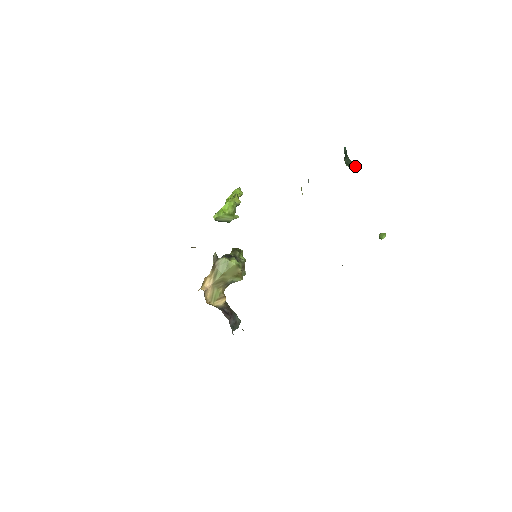
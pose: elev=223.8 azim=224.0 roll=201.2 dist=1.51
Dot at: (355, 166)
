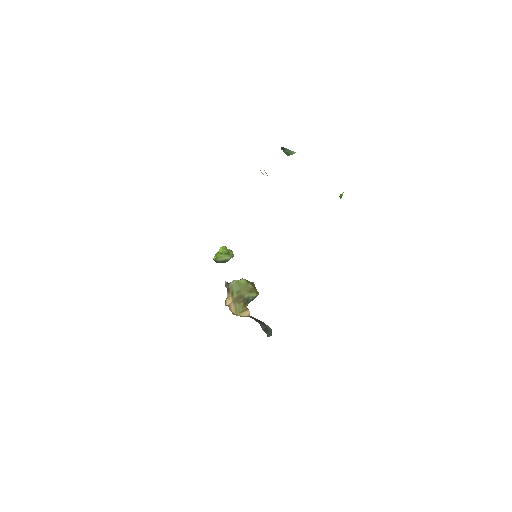
Dot at: (293, 152)
